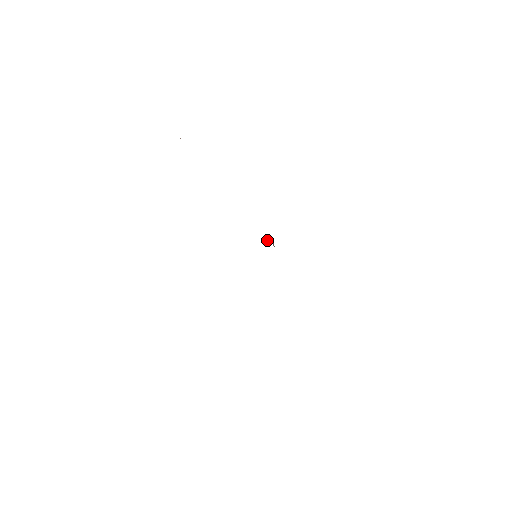
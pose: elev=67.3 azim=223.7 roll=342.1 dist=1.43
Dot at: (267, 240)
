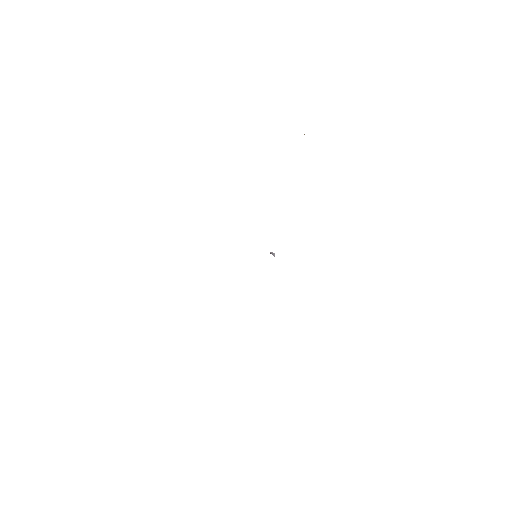
Dot at: occluded
